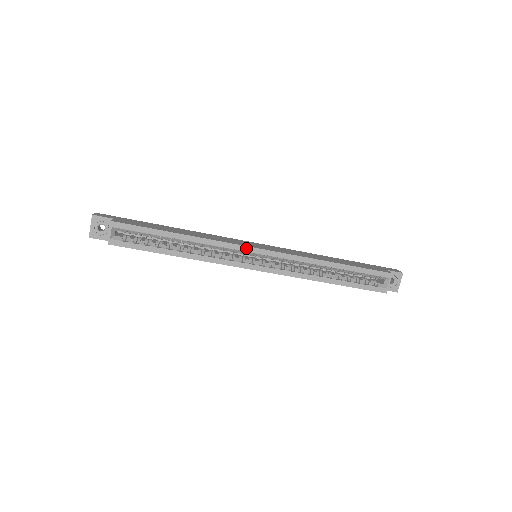
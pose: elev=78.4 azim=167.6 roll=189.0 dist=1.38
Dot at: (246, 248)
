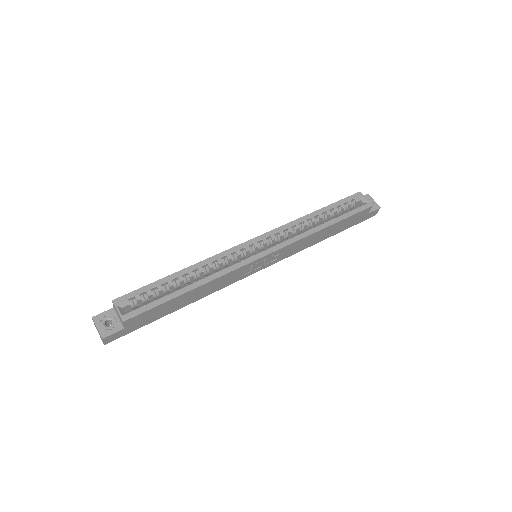
Dot at: (241, 246)
